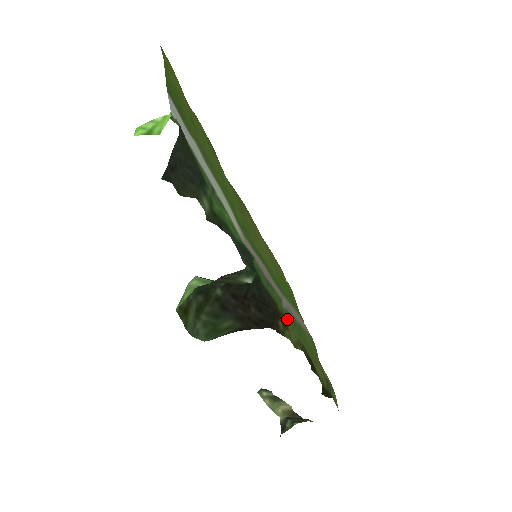
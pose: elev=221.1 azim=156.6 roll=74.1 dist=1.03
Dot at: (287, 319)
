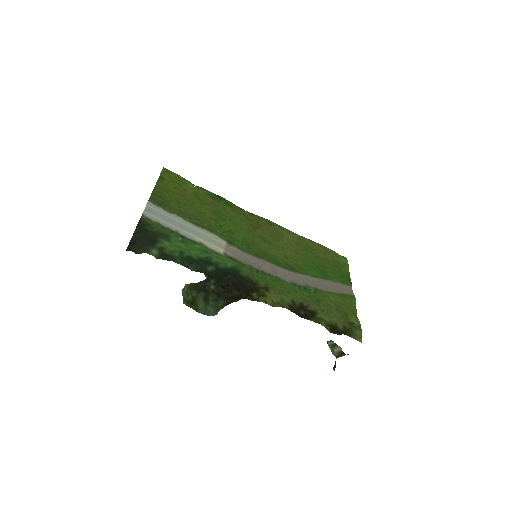
Dot at: (275, 290)
